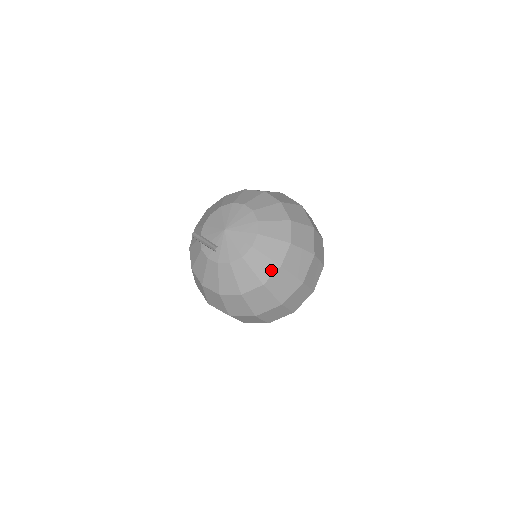
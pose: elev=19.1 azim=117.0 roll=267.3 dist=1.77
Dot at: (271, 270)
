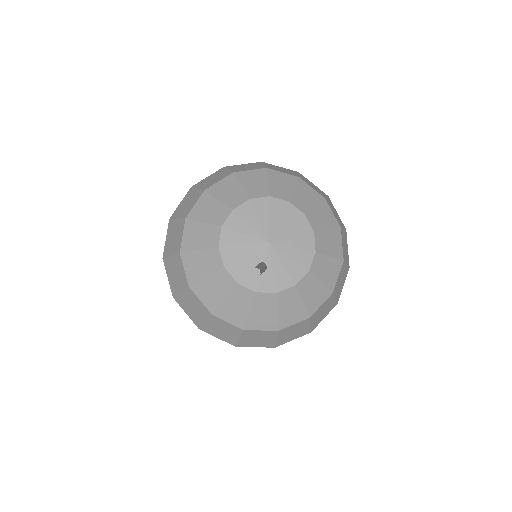
Dot at: (322, 299)
